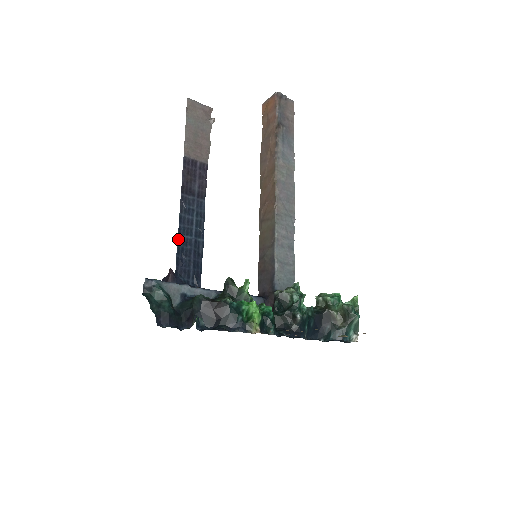
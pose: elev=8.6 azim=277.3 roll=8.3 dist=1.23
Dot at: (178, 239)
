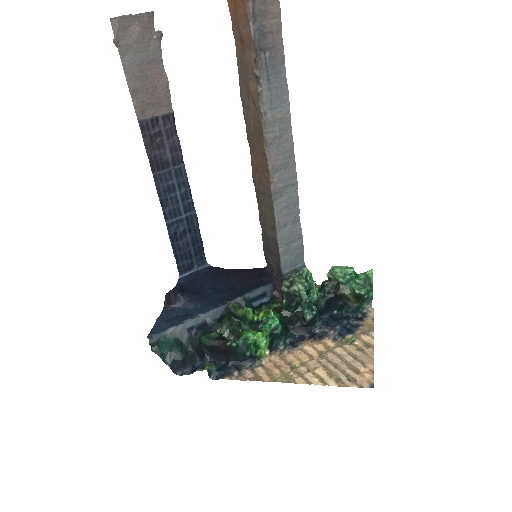
Dot at: (167, 227)
